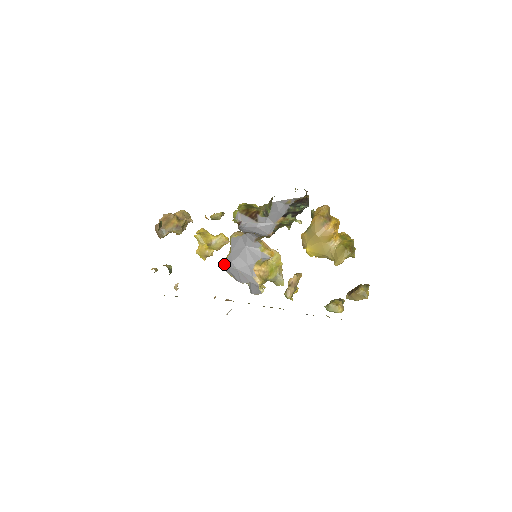
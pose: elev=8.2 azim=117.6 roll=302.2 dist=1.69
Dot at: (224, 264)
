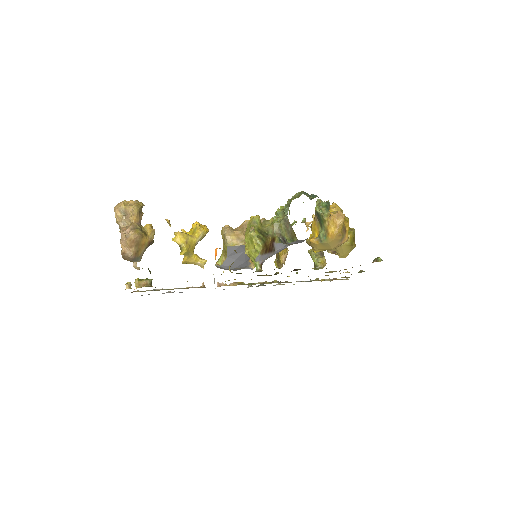
Dot at: occluded
